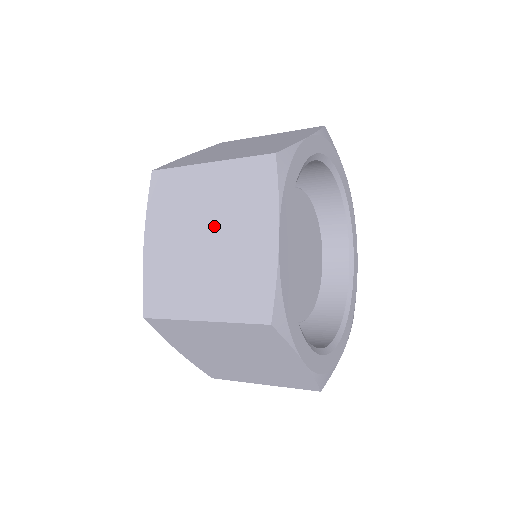
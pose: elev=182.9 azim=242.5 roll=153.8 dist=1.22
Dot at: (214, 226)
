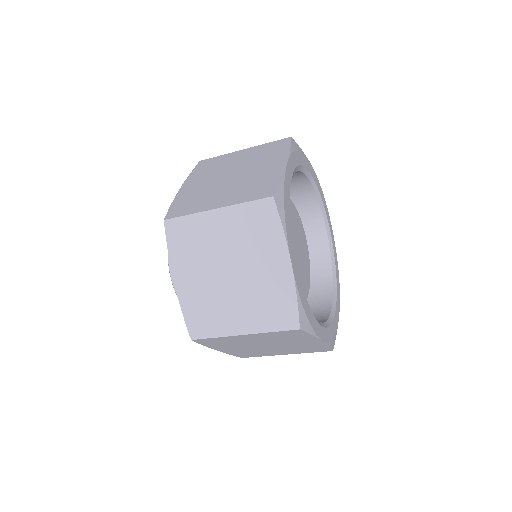
Dot at: (240, 169)
